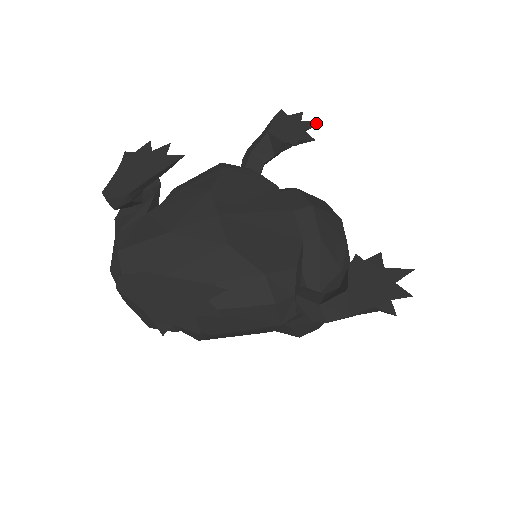
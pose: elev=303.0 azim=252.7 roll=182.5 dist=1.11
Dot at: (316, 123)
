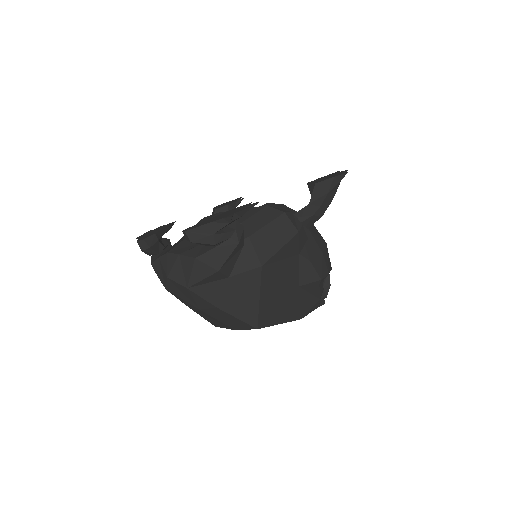
Dot at: (239, 198)
